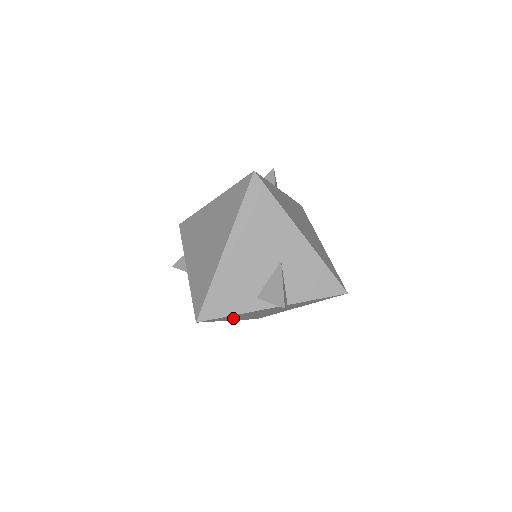
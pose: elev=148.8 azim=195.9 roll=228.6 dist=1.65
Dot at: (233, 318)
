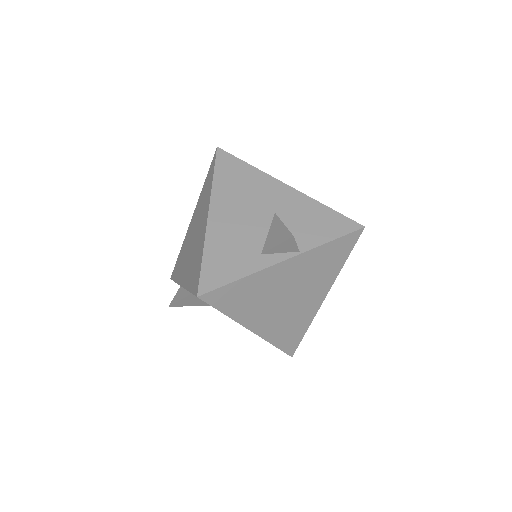
Dot at: (249, 312)
